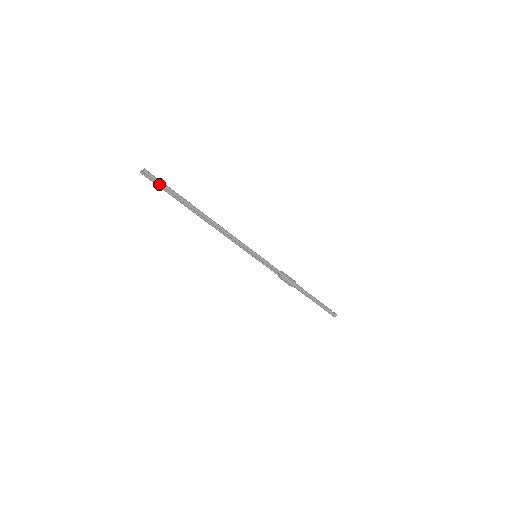
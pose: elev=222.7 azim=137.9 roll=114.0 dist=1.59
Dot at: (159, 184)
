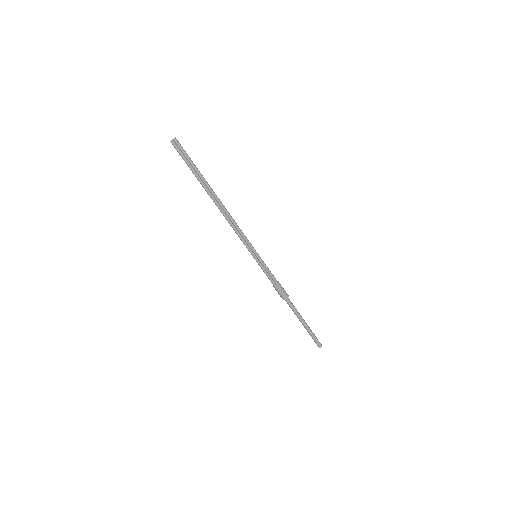
Dot at: (185, 156)
